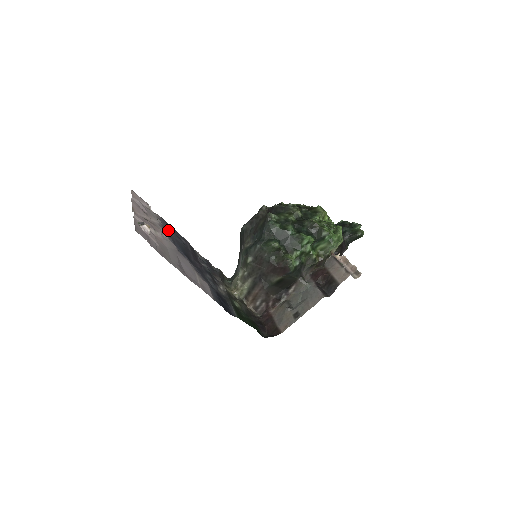
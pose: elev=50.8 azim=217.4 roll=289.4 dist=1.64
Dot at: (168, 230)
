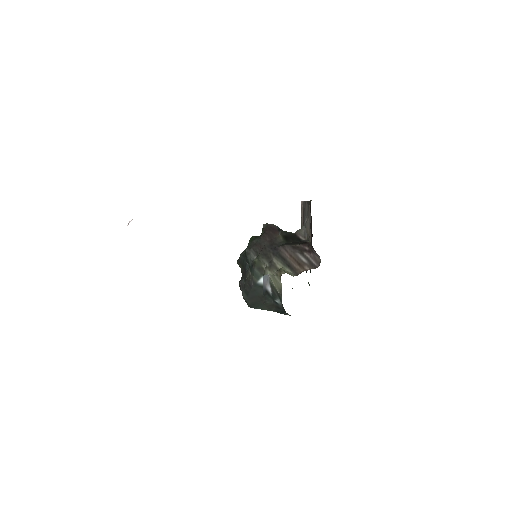
Dot at: occluded
